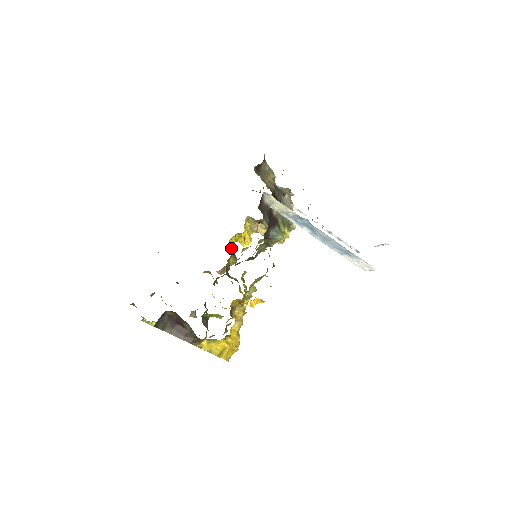
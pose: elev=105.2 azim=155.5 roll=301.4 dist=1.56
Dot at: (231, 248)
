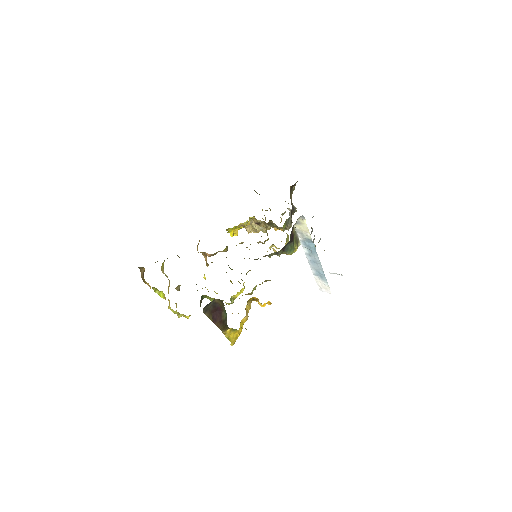
Dot at: occluded
